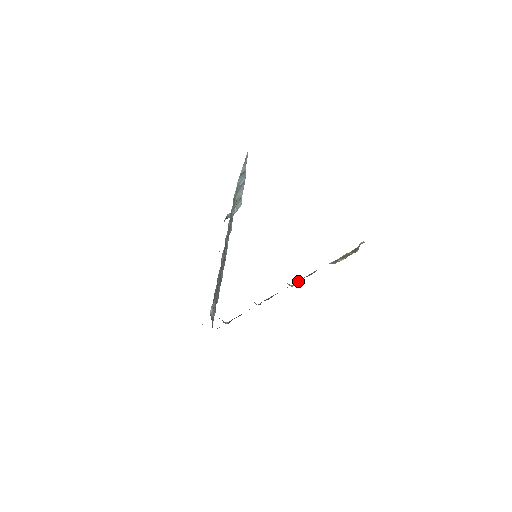
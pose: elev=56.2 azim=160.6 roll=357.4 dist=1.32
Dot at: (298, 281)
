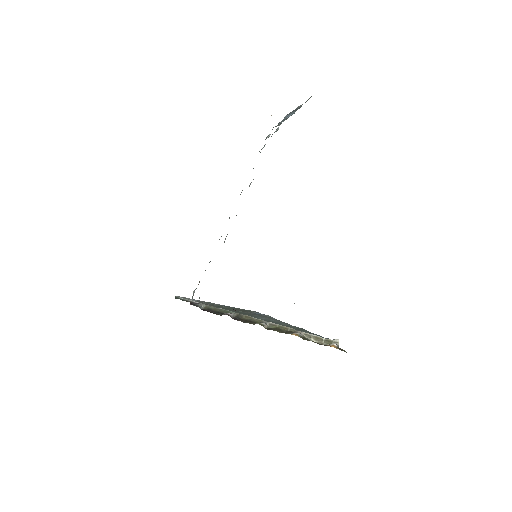
Dot at: (274, 324)
